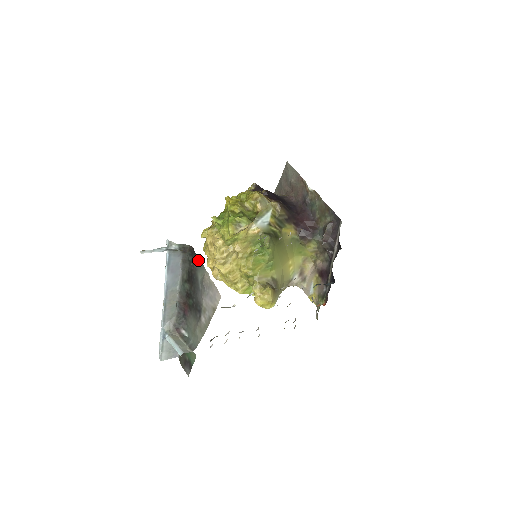
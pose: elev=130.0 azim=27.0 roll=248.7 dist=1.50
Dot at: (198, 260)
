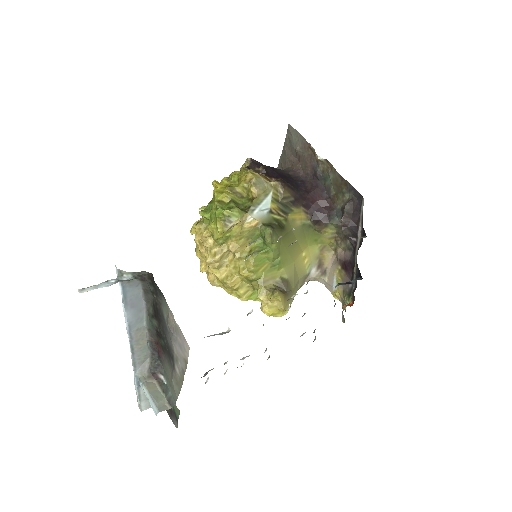
Dot at: (160, 292)
